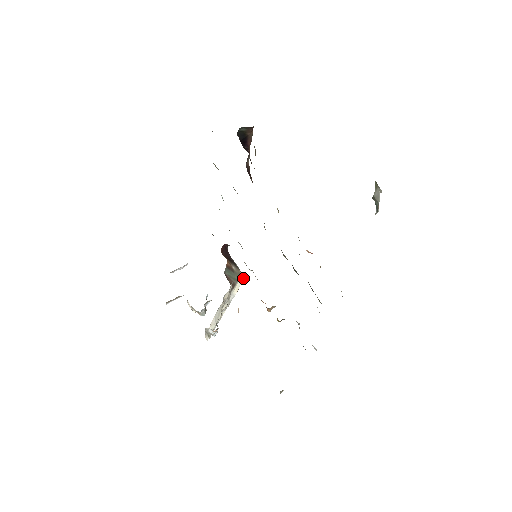
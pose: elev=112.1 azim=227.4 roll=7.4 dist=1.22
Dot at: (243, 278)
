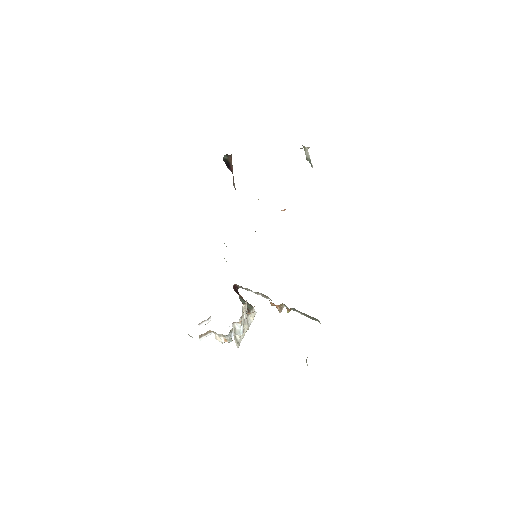
Dot at: (255, 312)
